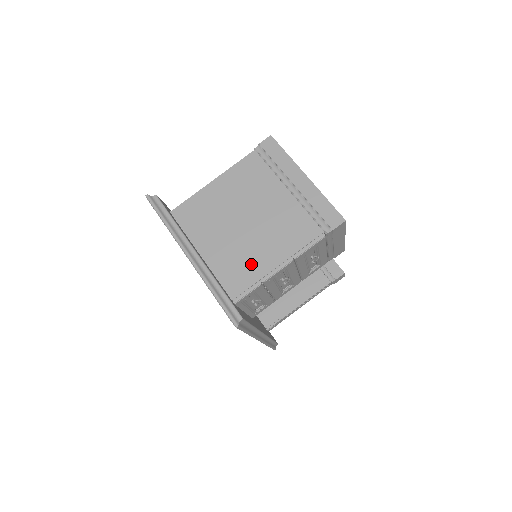
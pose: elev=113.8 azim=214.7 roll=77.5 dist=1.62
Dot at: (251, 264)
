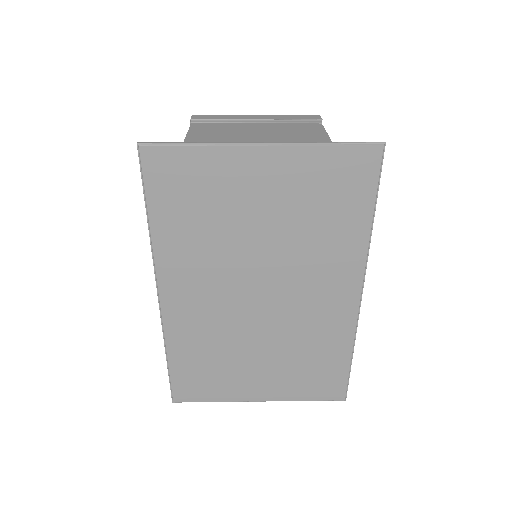
Dot at: occluded
